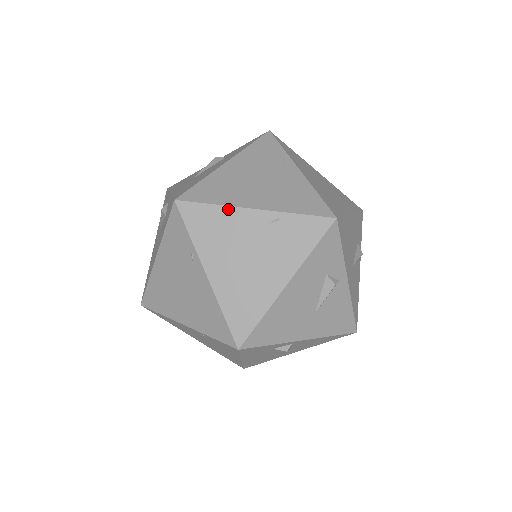
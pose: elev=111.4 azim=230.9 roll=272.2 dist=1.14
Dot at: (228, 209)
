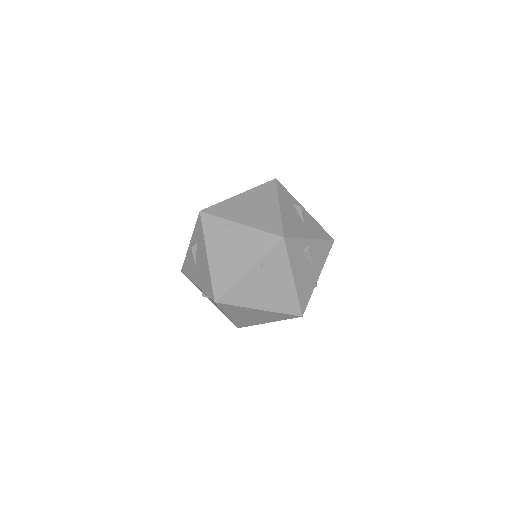
Dot at: (239, 282)
